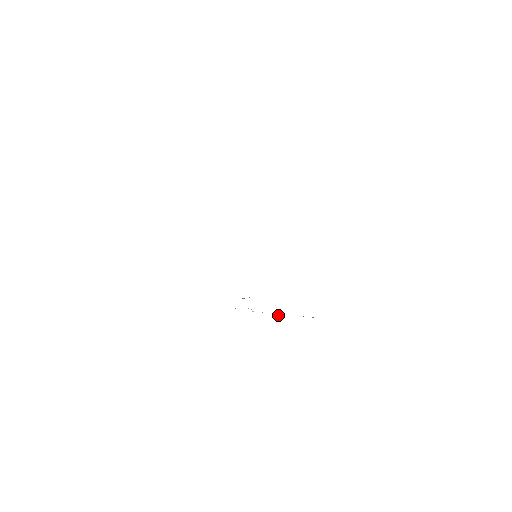
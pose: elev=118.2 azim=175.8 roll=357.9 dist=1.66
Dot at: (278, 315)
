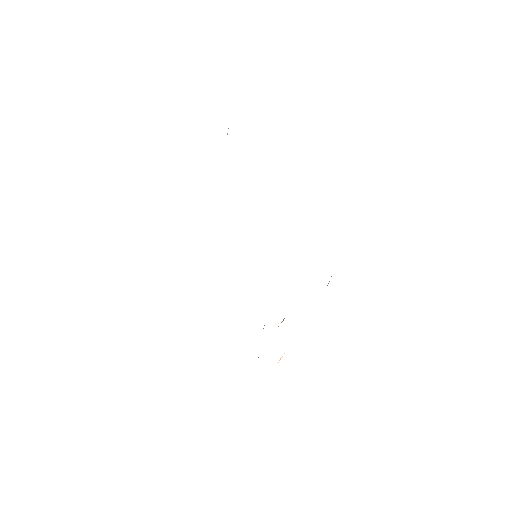
Dot at: occluded
